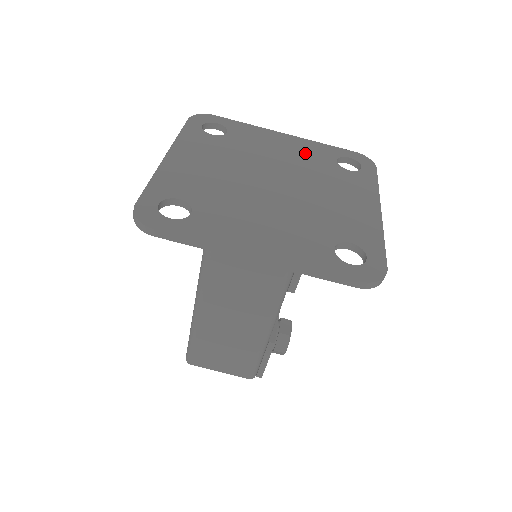
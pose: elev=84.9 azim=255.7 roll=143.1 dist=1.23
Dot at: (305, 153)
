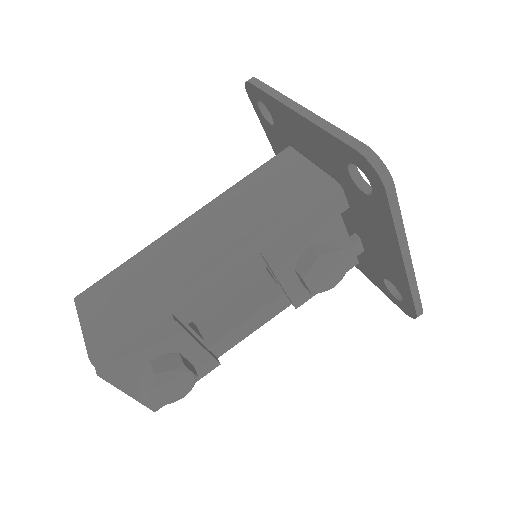
Dot at: occluded
